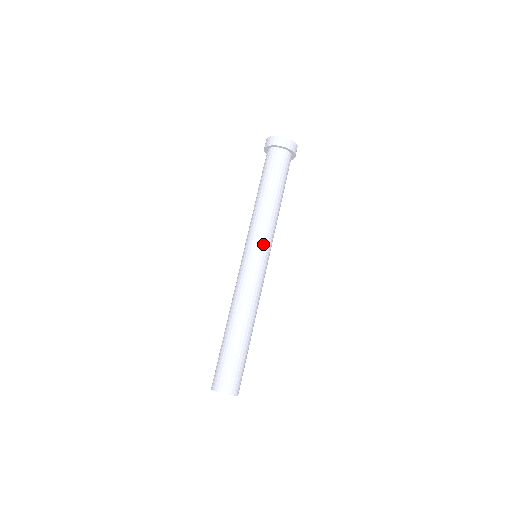
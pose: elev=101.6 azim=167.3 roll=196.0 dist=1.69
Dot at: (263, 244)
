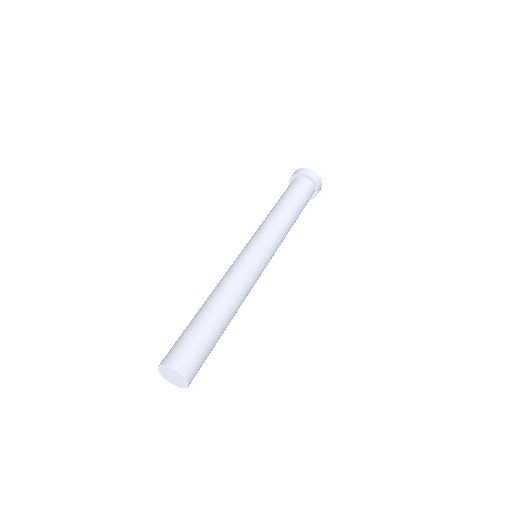
Dot at: (262, 238)
